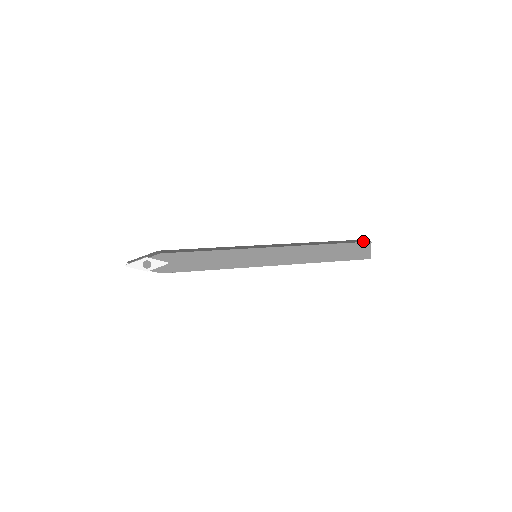
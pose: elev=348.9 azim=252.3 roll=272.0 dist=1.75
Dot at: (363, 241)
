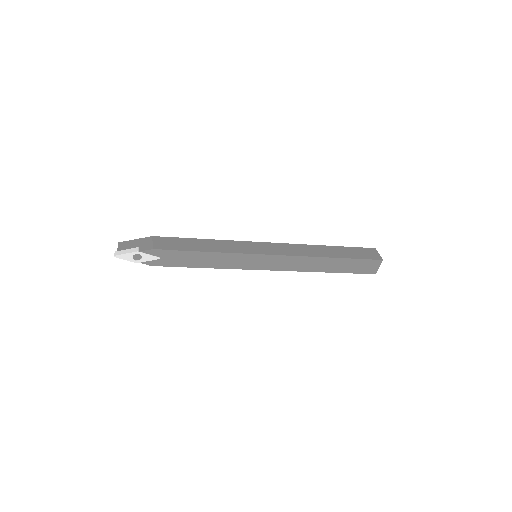
Dot at: (375, 257)
